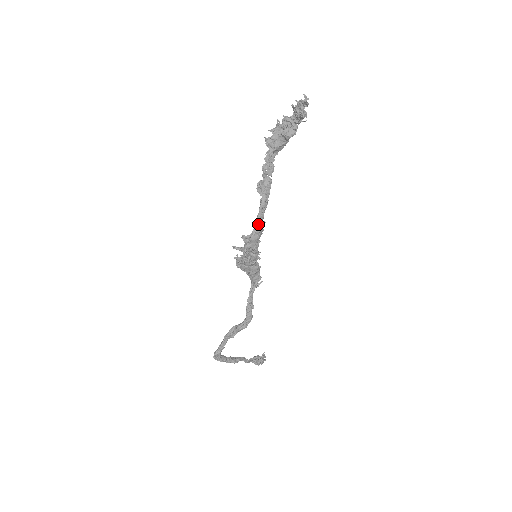
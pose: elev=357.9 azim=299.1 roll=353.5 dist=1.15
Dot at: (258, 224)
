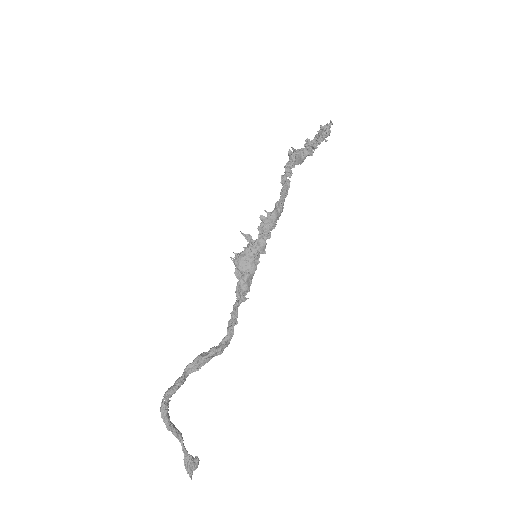
Dot at: (280, 204)
